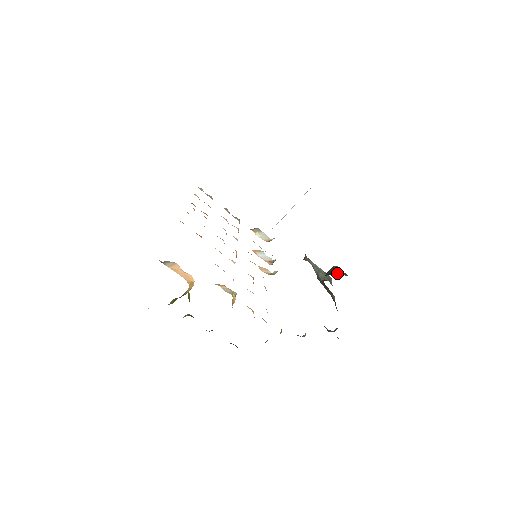
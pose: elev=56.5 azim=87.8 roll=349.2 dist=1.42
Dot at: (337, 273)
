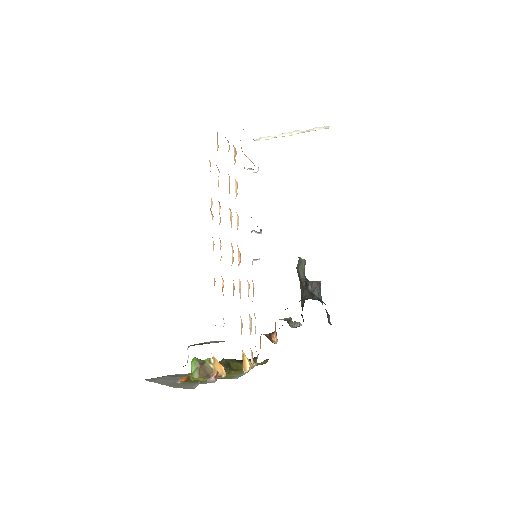
Dot at: (319, 294)
